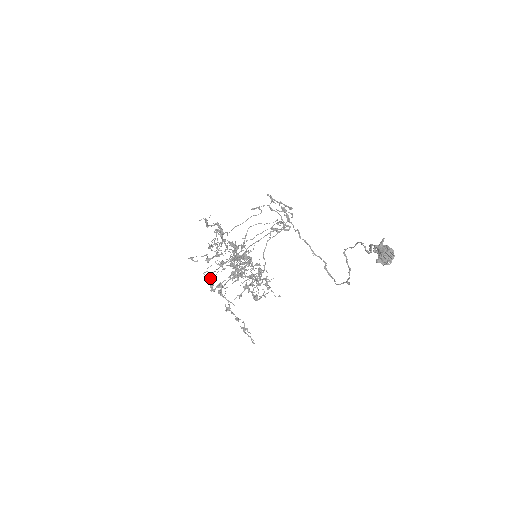
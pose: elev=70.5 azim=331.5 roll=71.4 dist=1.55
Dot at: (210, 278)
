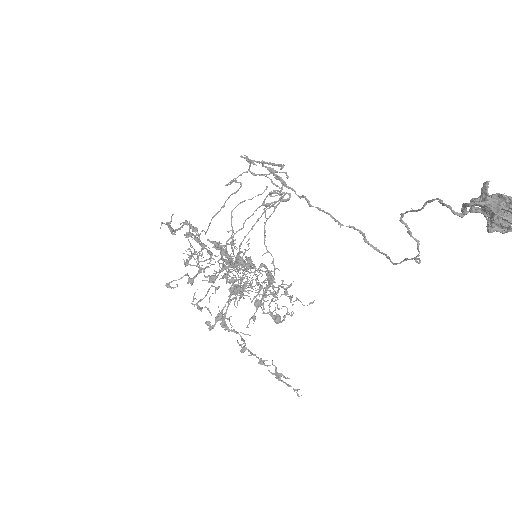
Dot at: occluded
